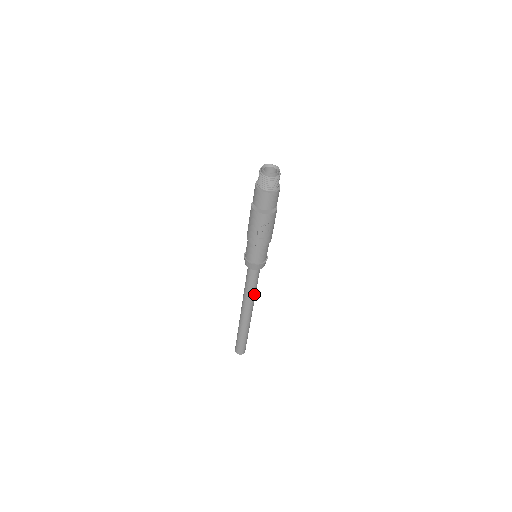
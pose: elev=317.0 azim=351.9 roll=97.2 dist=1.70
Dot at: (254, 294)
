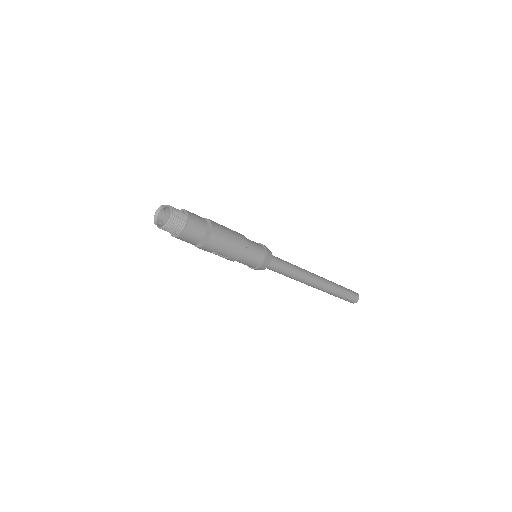
Dot at: (295, 276)
